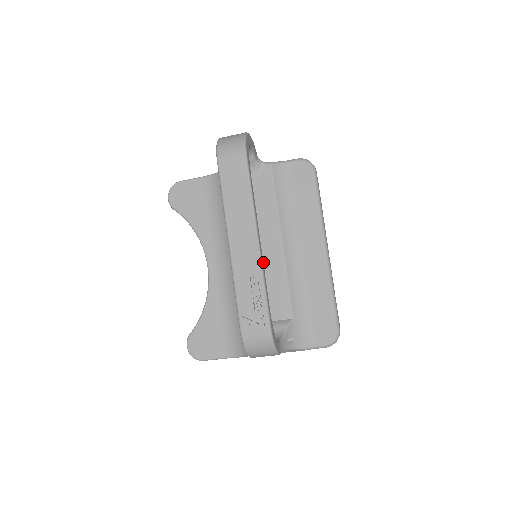
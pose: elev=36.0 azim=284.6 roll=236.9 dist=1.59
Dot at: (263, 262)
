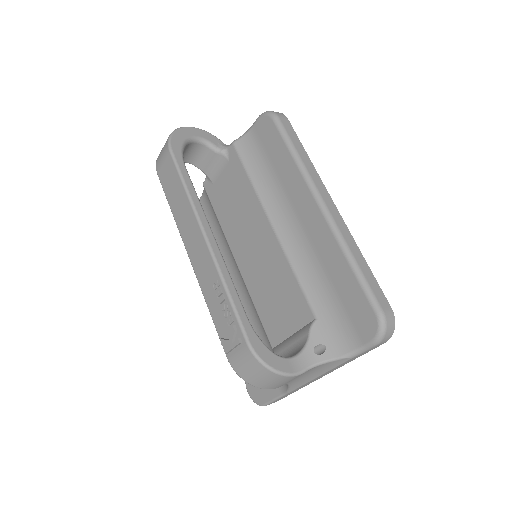
Dot at: (265, 260)
